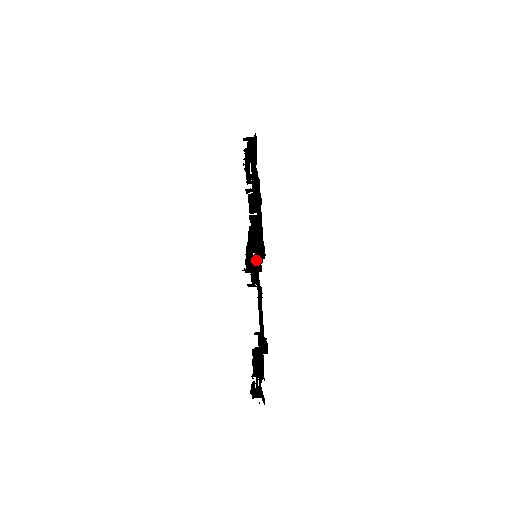
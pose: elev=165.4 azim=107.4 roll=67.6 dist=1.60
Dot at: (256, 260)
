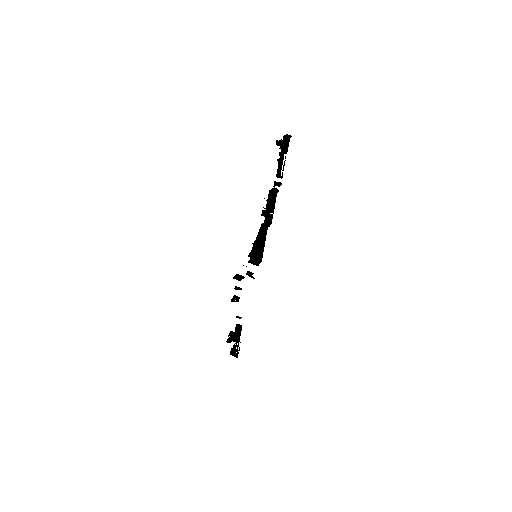
Dot at: occluded
